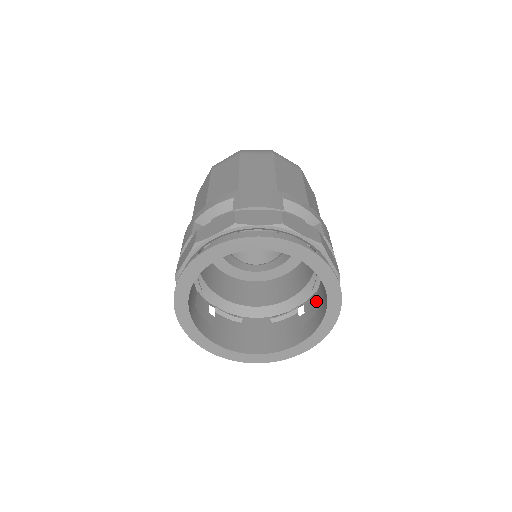
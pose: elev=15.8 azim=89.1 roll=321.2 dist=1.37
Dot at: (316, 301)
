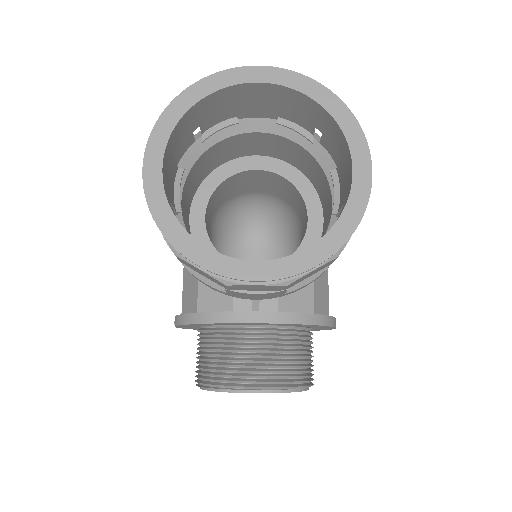
Dot at: occluded
